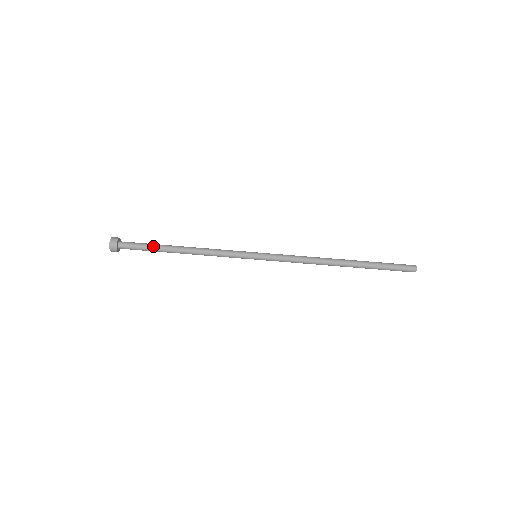
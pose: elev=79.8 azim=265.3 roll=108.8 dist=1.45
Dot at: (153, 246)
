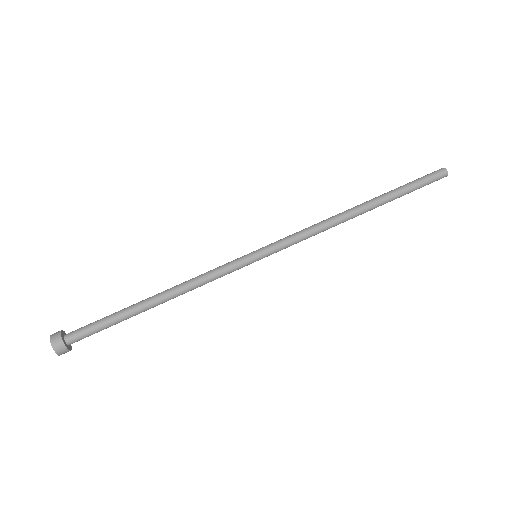
Dot at: (115, 313)
